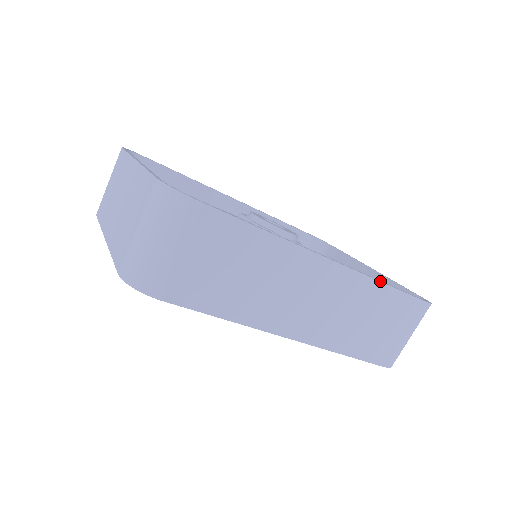
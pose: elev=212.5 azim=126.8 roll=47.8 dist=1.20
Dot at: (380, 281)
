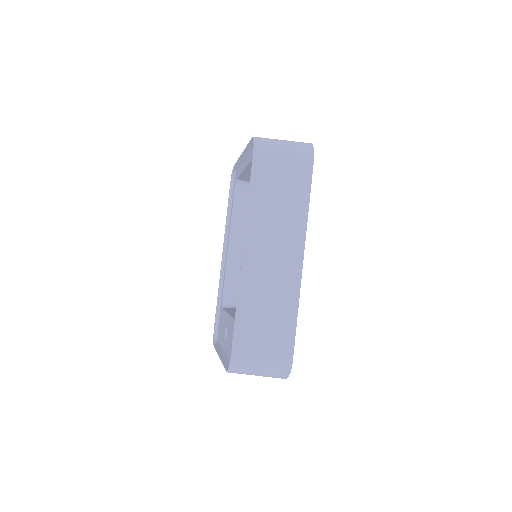
Dot at: occluded
